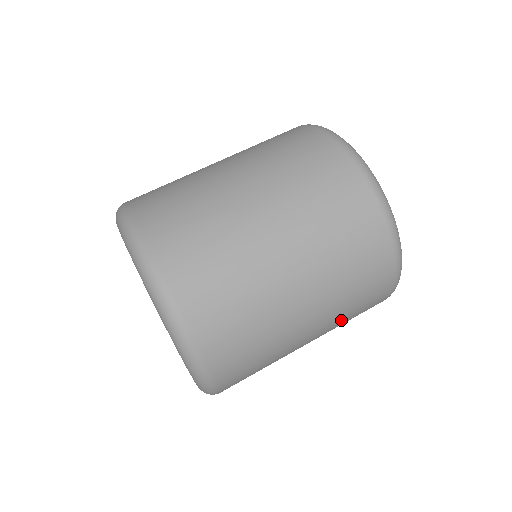
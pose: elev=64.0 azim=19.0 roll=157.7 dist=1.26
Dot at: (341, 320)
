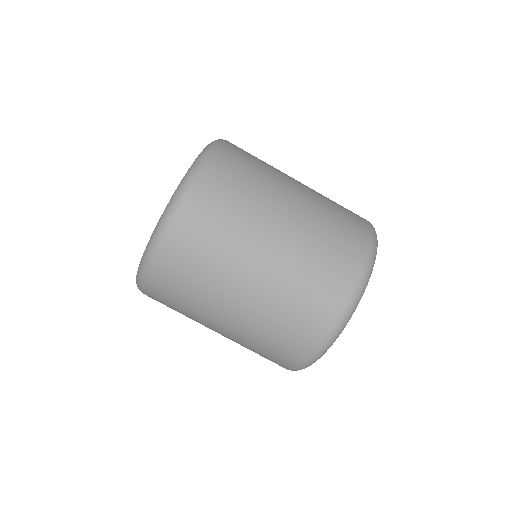
Dot at: occluded
